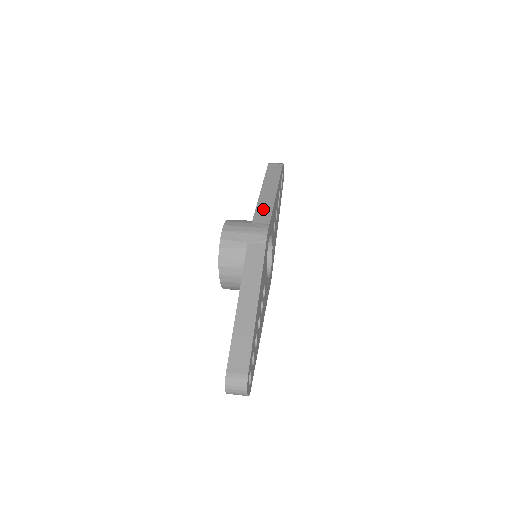
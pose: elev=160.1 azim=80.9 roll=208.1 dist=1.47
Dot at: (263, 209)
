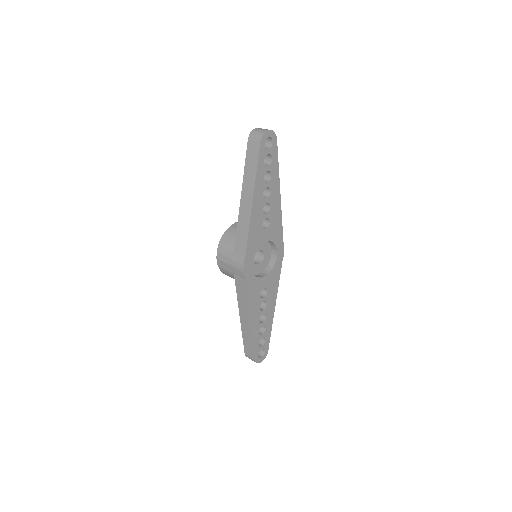
Dot at: (241, 233)
